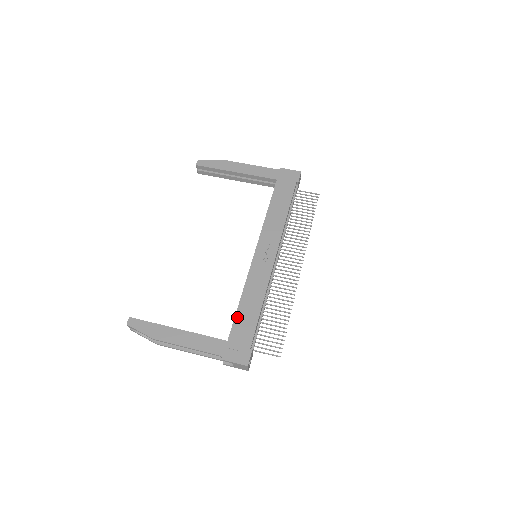
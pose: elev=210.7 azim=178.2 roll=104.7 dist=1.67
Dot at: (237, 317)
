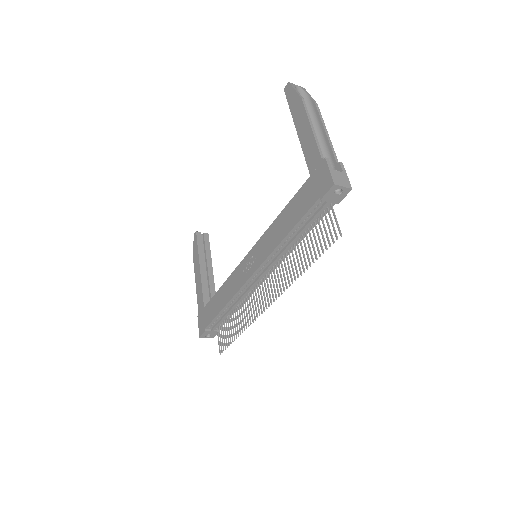
Dot at: (214, 298)
